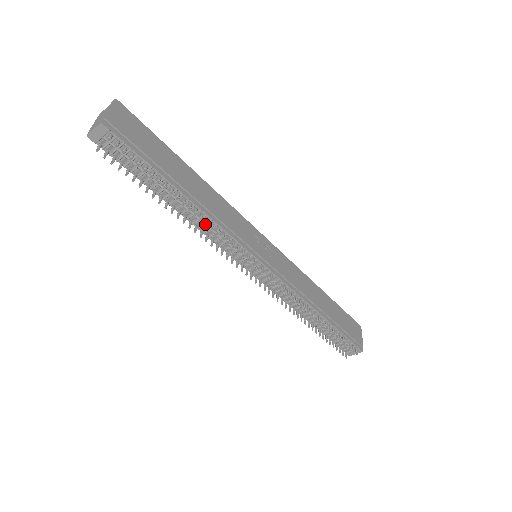
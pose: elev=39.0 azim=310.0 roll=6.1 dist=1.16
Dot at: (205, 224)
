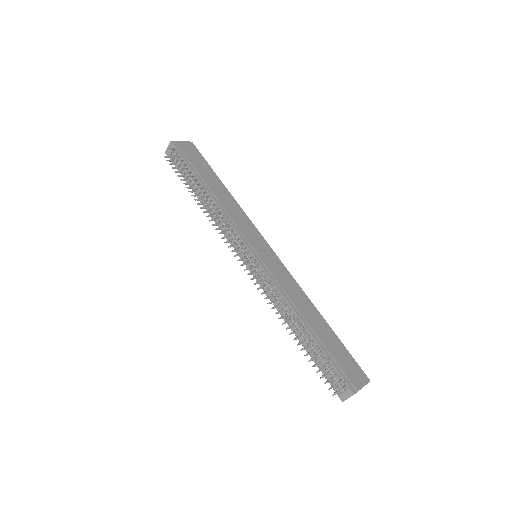
Dot at: (212, 208)
